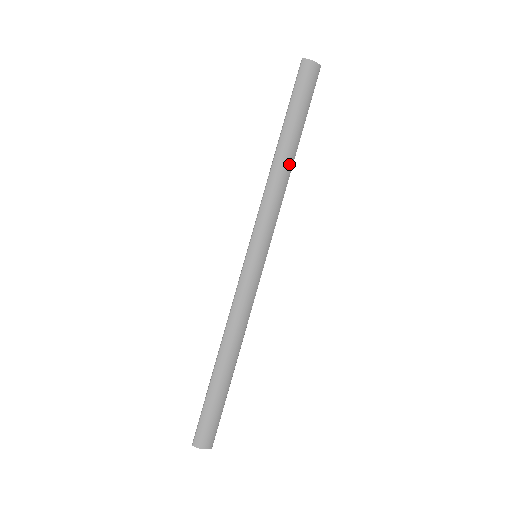
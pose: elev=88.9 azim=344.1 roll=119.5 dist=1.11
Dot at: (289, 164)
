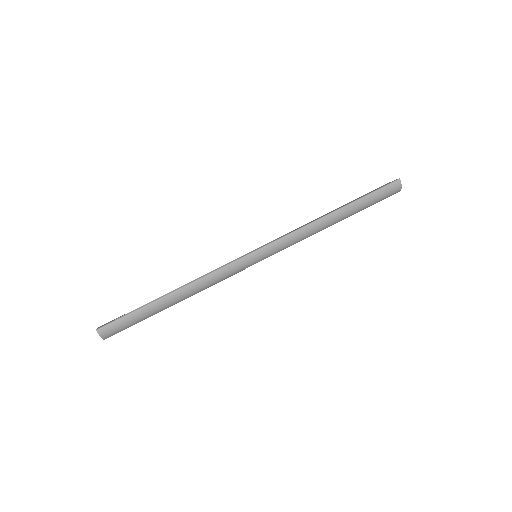
Dot at: (329, 226)
